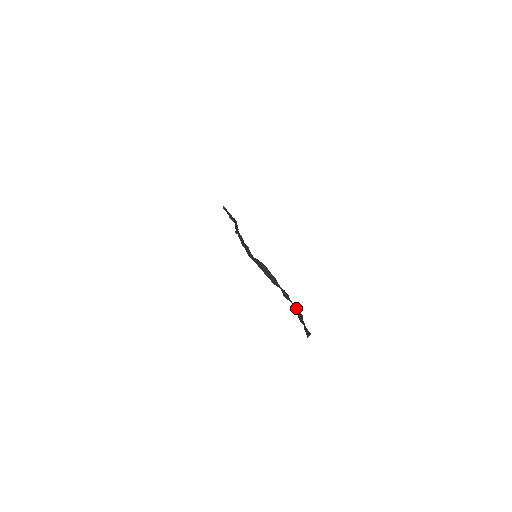
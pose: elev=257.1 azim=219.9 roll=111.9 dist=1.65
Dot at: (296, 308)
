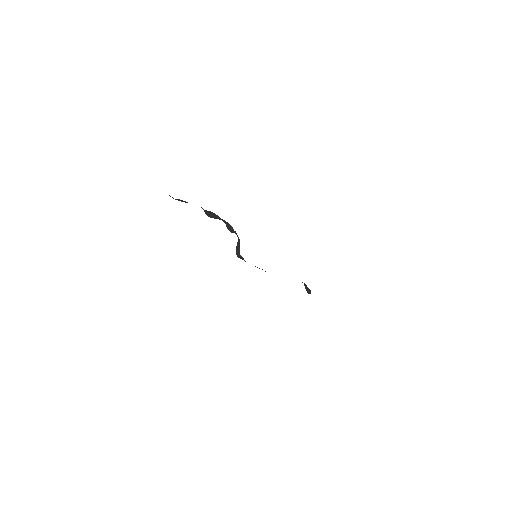
Dot at: (206, 212)
